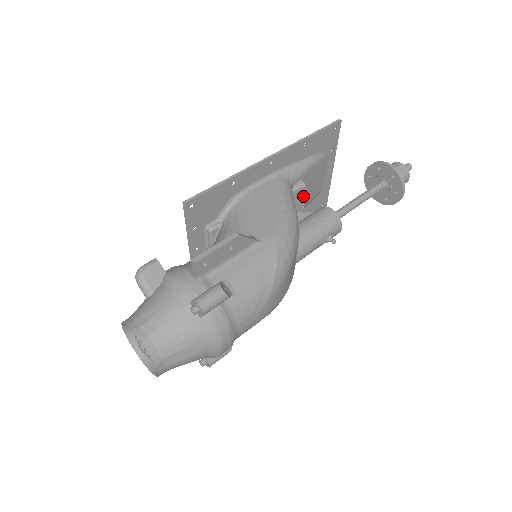
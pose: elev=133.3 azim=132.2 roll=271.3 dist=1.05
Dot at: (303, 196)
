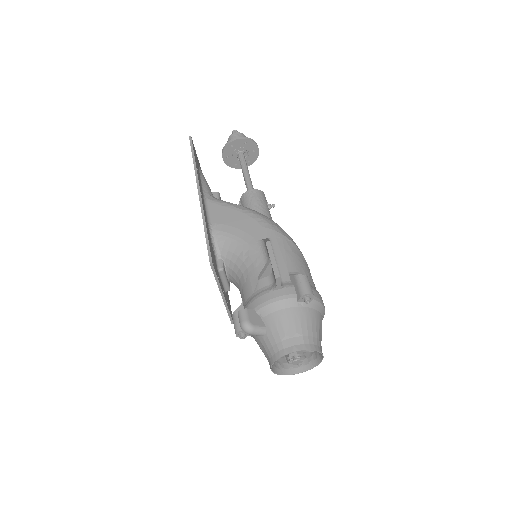
Dot at: occluded
